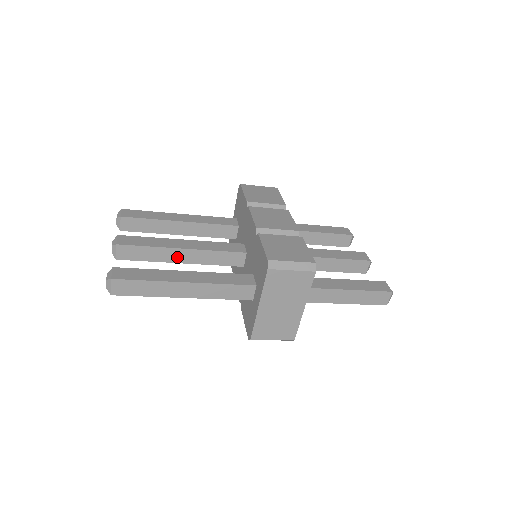
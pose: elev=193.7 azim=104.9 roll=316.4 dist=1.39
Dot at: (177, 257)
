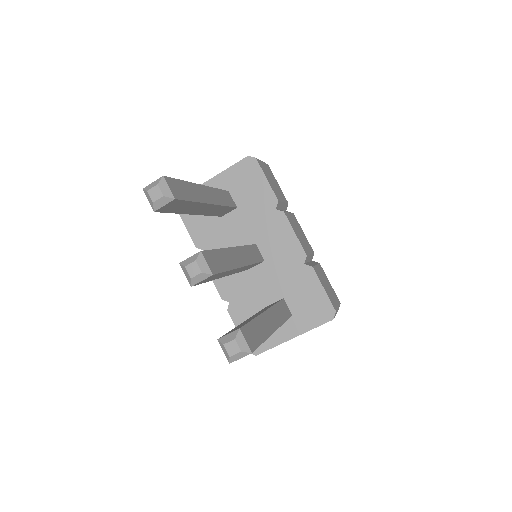
Dot at: (229, 273)
